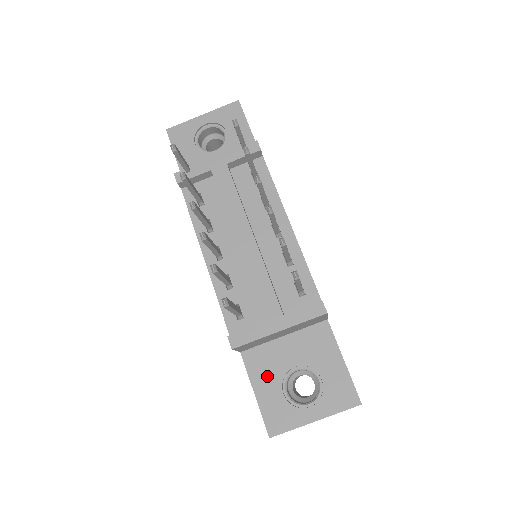
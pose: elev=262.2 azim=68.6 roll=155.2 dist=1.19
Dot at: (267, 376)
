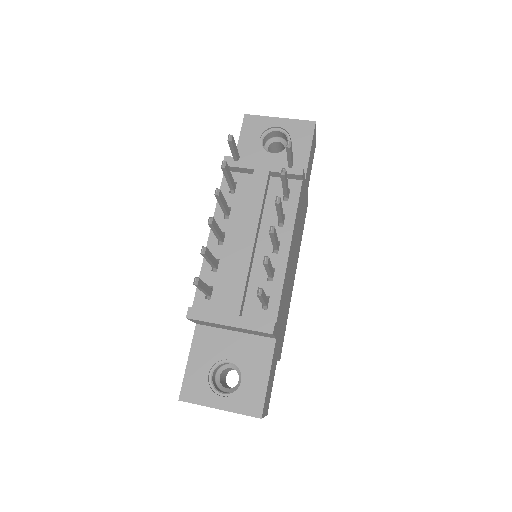
Dot at: (205, 354)
